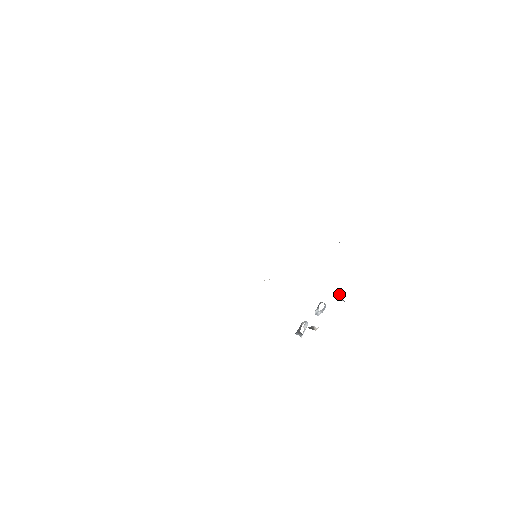
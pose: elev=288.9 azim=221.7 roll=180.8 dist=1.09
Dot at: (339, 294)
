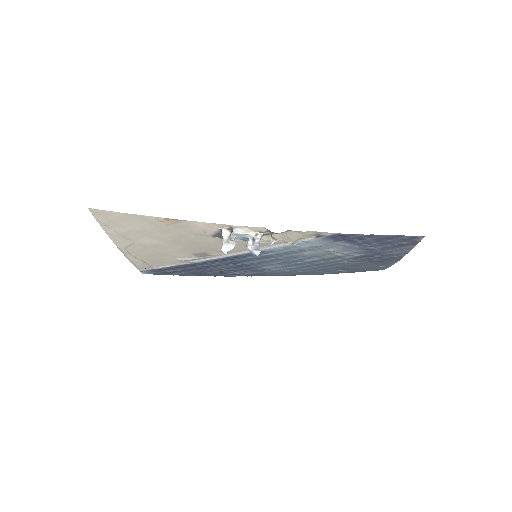
Dot at: (275, 239)
